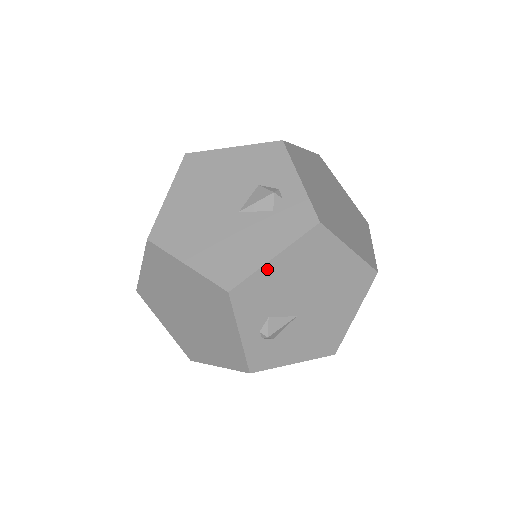
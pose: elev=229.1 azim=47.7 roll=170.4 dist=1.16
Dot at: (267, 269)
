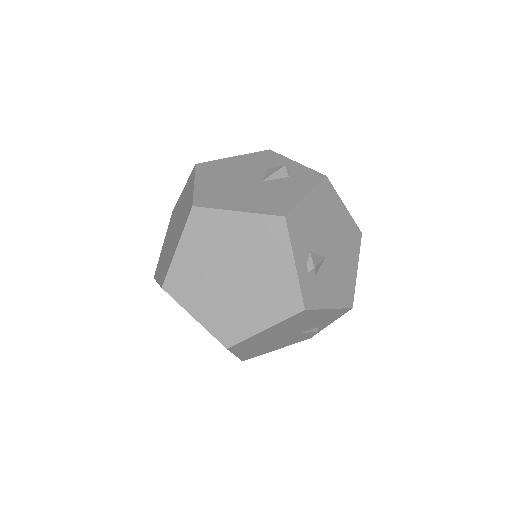
Dot at: (304, 204)
